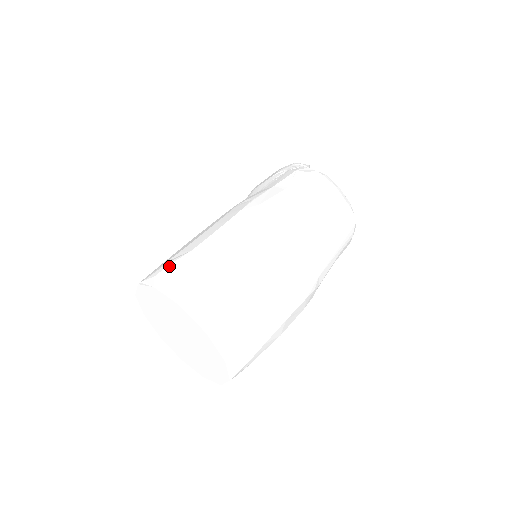
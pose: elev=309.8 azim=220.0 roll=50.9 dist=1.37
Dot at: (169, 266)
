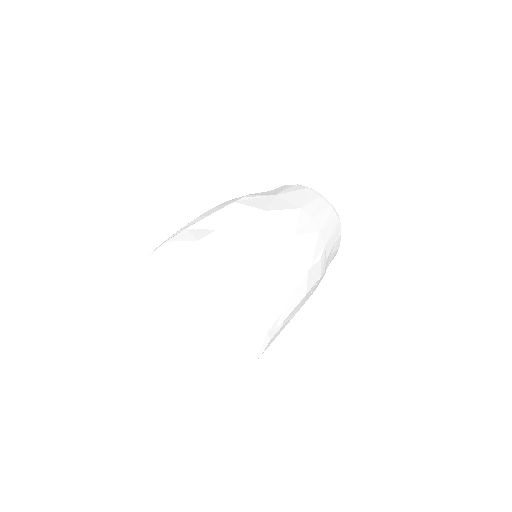
Dot at: (177, 231)
